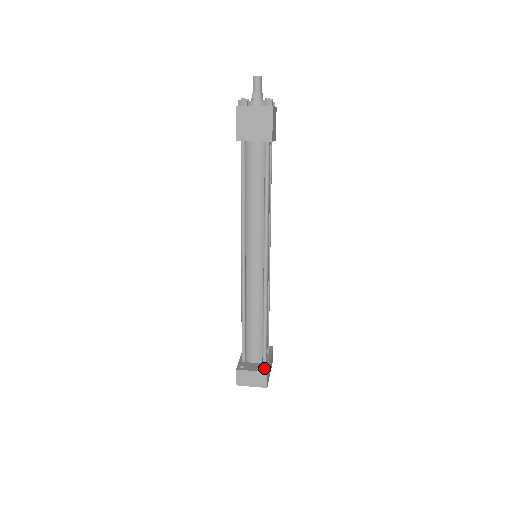
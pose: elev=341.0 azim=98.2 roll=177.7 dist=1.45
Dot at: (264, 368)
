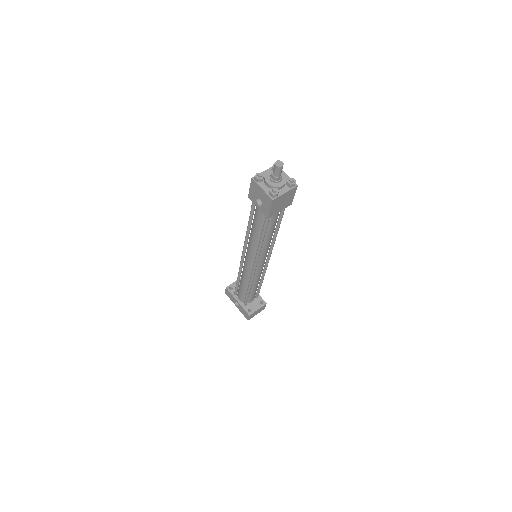
Dot at: (261, 301)
